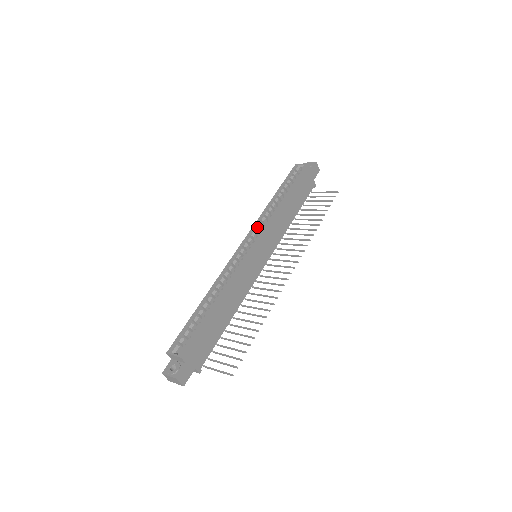
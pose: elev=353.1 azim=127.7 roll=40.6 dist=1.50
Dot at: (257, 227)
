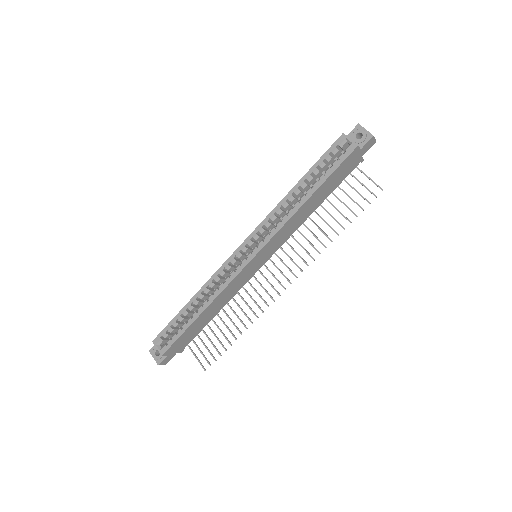
Dot at: (263, 228)
